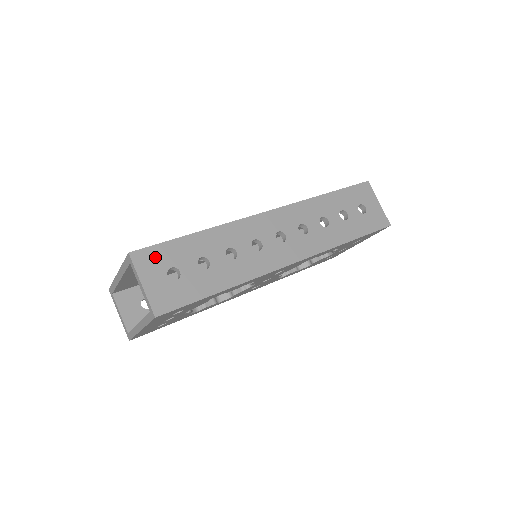
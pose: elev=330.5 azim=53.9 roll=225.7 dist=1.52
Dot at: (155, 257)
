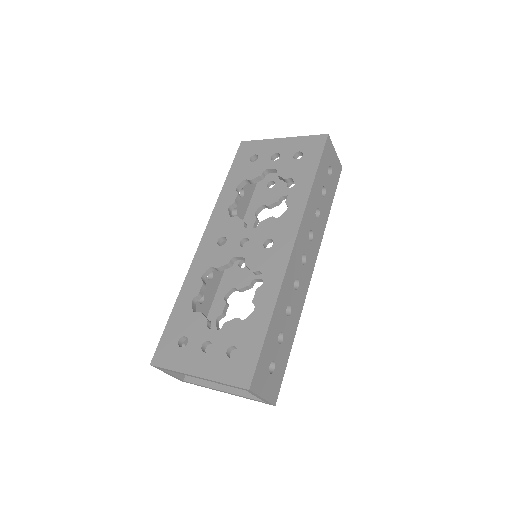
Dot at: (261, 372)
